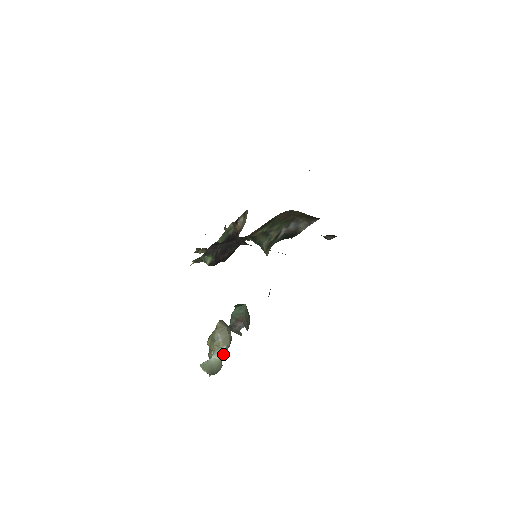
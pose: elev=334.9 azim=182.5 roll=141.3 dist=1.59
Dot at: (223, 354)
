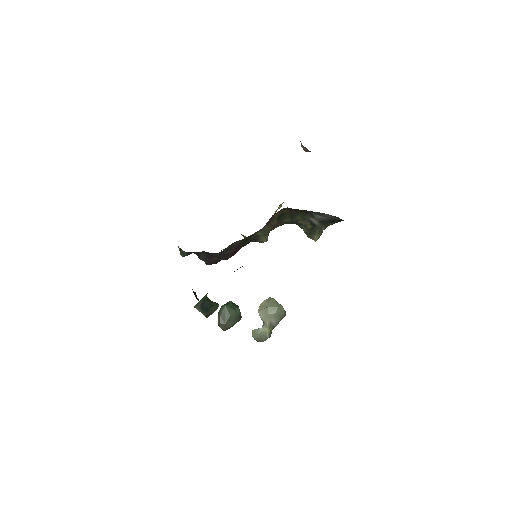
Dot at: (270, 328)
